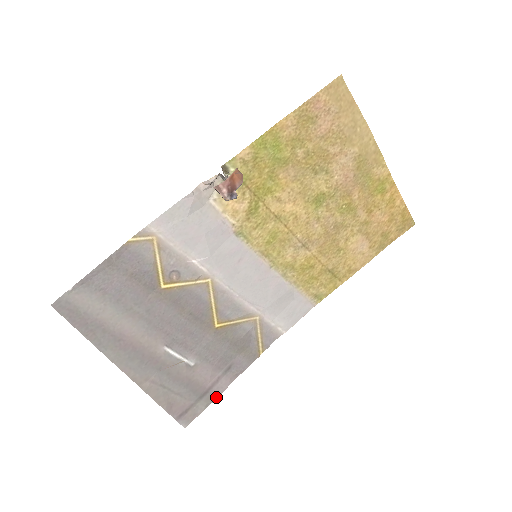
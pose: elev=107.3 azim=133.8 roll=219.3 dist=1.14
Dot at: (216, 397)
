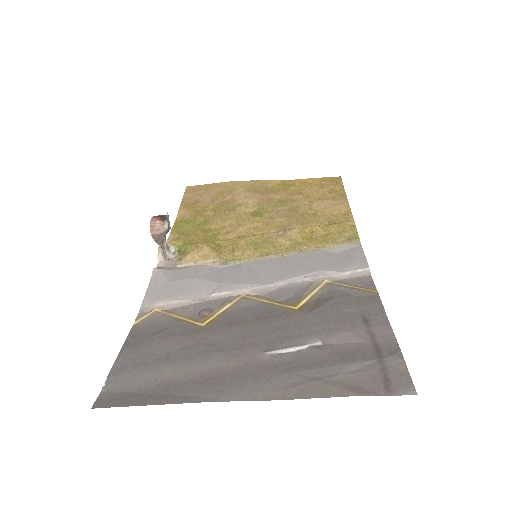
Dot at: (396, 344)
